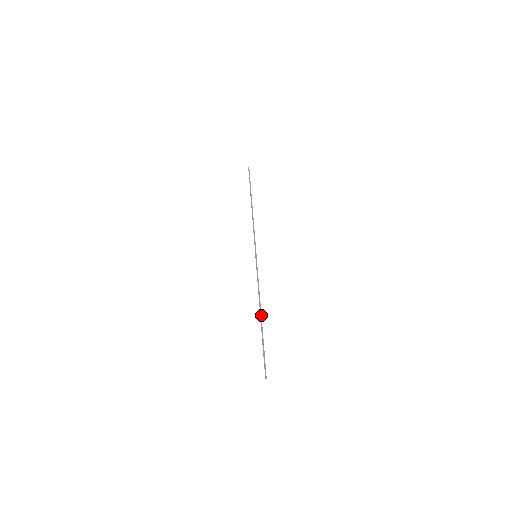
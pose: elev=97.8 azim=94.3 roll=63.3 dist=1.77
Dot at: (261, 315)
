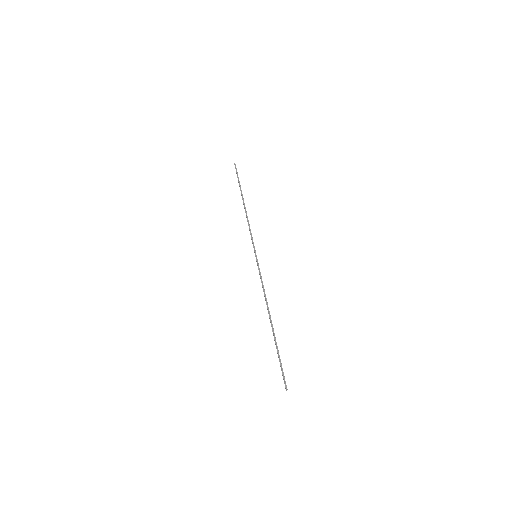
Dot at: (271, 320)
